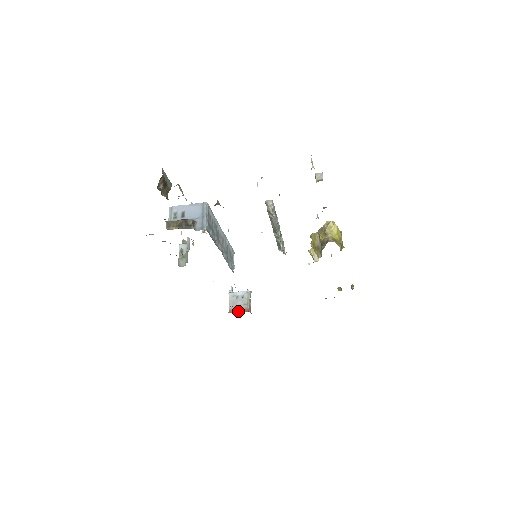
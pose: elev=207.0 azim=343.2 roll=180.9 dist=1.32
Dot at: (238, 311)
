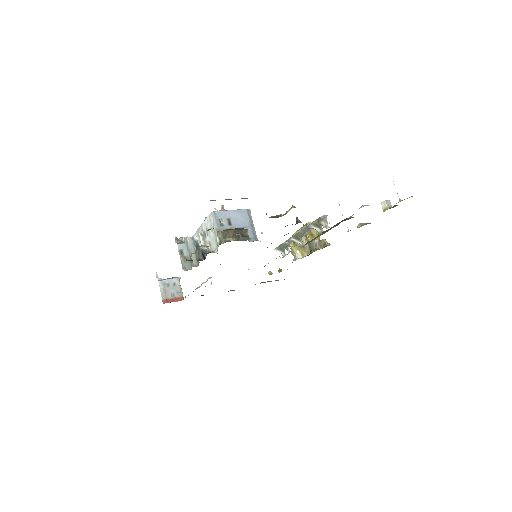
Dot at: (173, 300)
